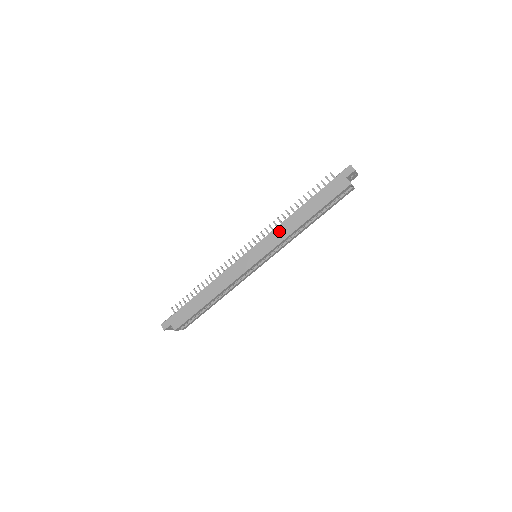
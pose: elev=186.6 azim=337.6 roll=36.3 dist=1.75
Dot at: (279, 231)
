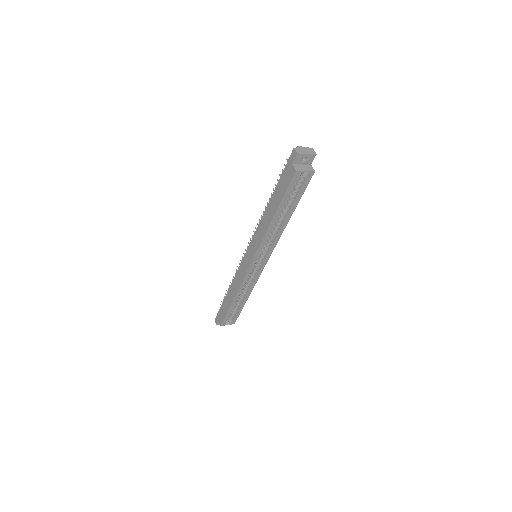
Dot at: (259, 231)
